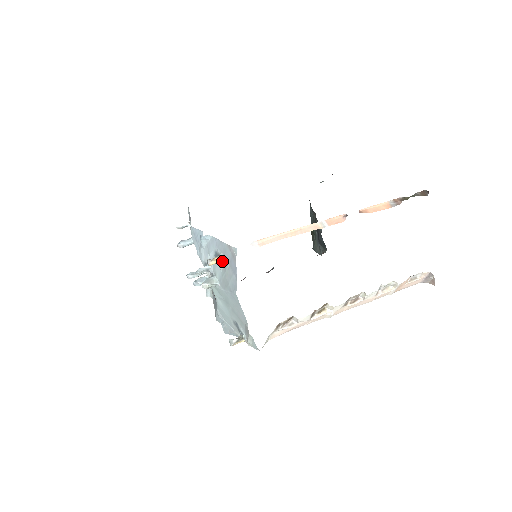
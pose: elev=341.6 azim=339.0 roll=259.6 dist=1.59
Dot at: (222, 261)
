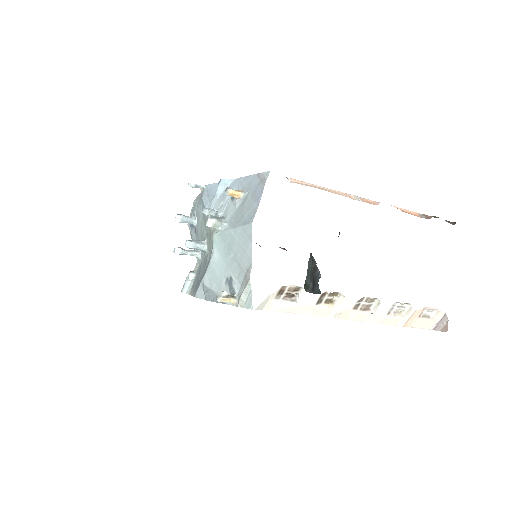
Dot at: (242, 195)
